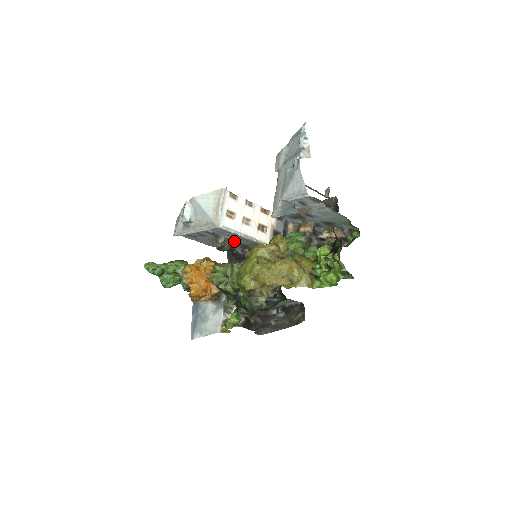
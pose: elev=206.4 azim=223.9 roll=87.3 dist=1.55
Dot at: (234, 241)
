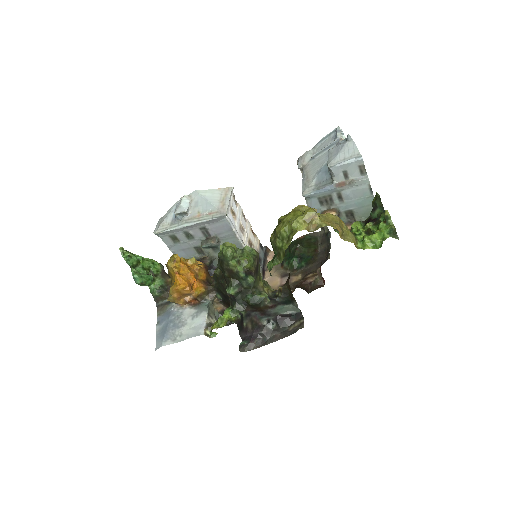
Dot at: occluded
